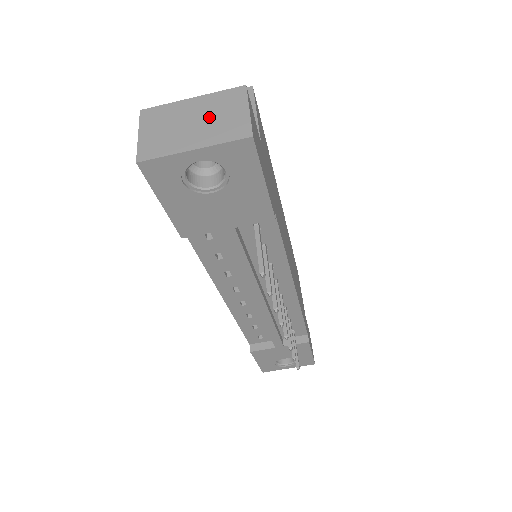
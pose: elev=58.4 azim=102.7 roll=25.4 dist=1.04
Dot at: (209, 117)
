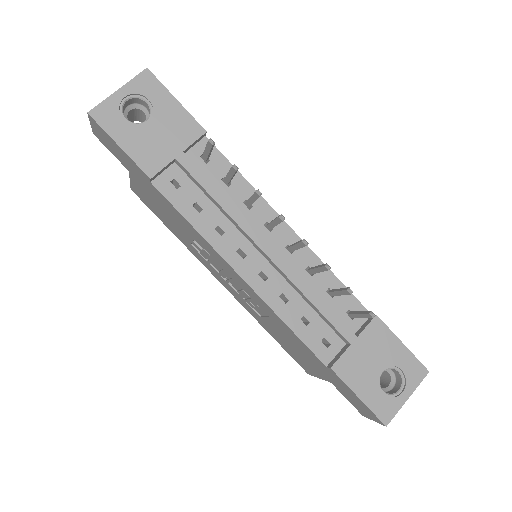
Dot at: occluded
